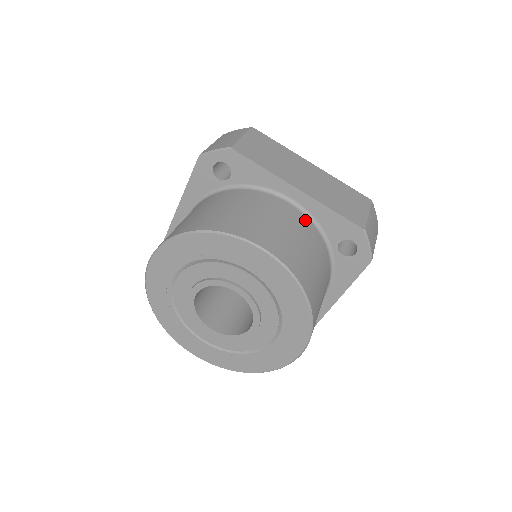
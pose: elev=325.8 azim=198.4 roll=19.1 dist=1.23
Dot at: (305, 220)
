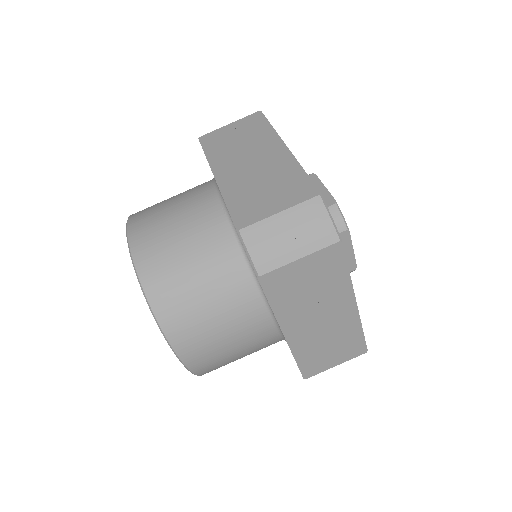
Dot at: (273, 338)
